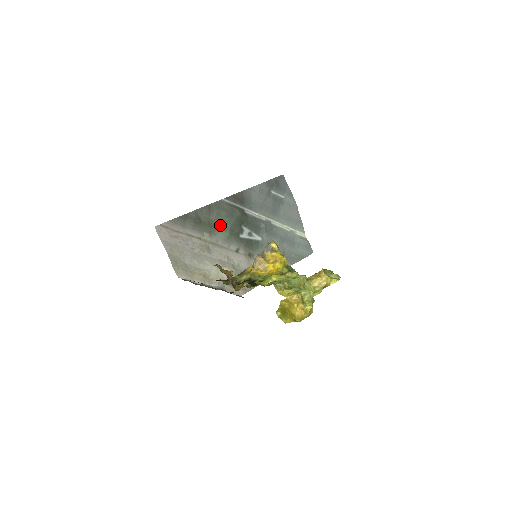
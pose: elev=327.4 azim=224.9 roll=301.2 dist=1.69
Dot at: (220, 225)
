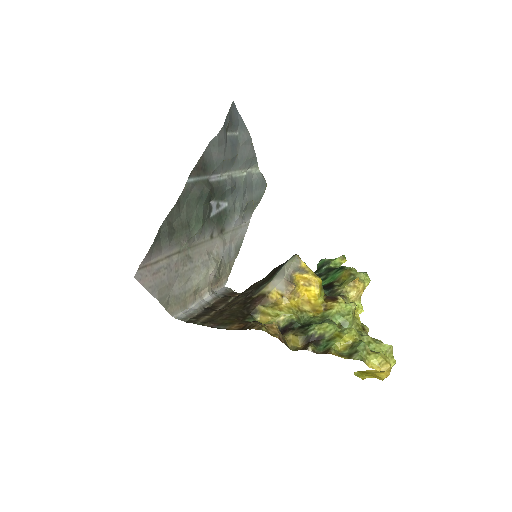
Dot at: (193, 219)
